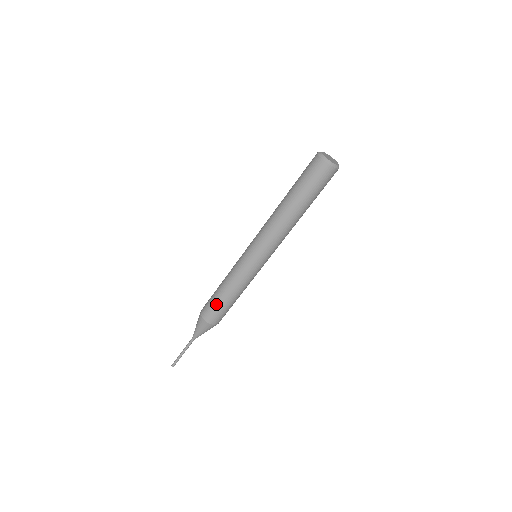
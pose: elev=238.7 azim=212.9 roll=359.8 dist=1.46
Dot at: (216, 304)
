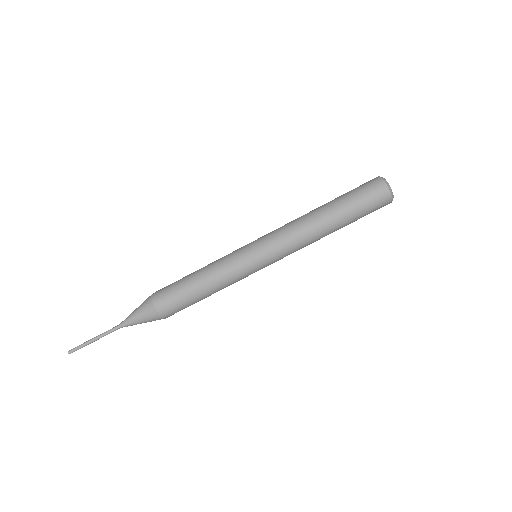
Dot at: (180, 289)
